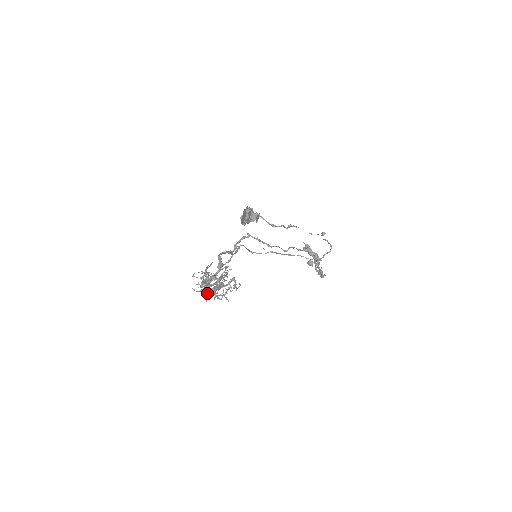
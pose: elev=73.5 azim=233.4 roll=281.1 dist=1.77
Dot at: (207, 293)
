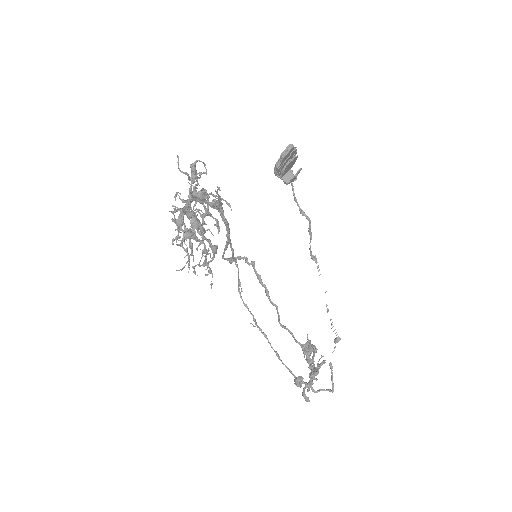
Dot at: occluded
